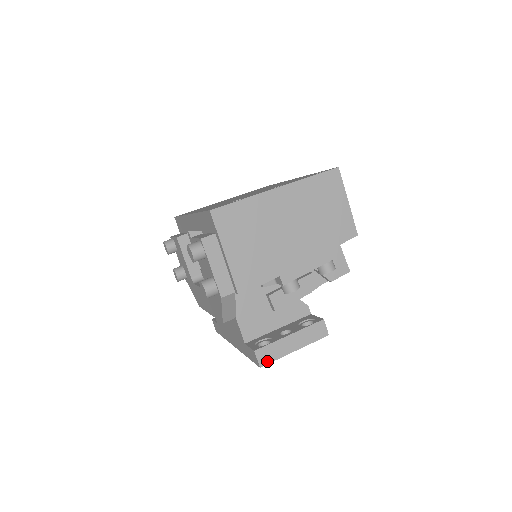
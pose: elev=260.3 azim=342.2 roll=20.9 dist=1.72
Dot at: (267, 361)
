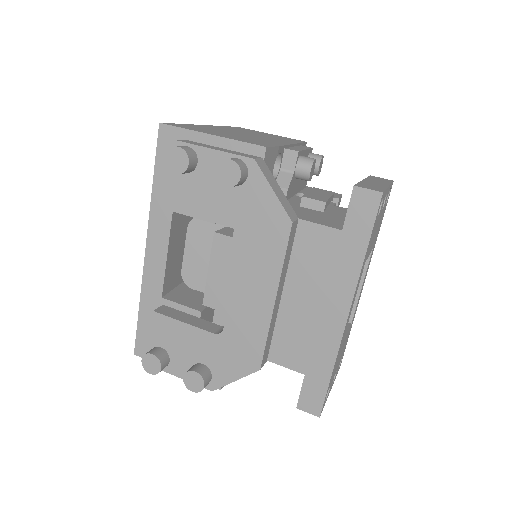
Dot at: (379, 190)
